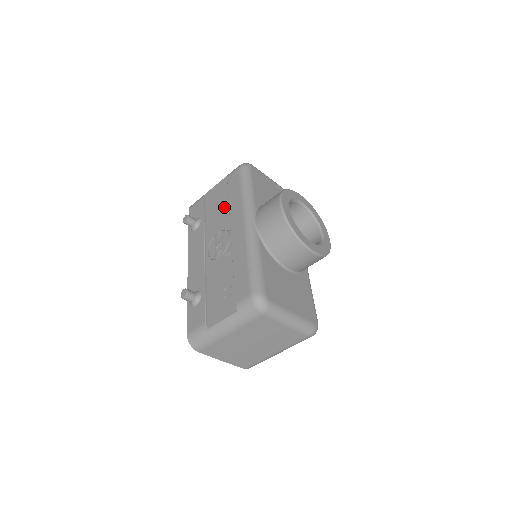
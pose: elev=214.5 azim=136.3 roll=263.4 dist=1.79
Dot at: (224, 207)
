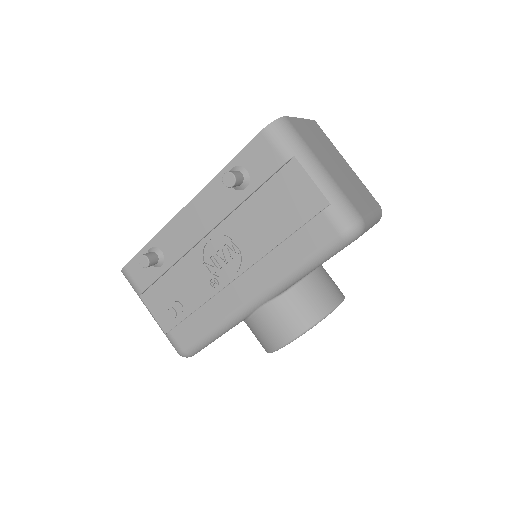
Dot at: (273, 234)
